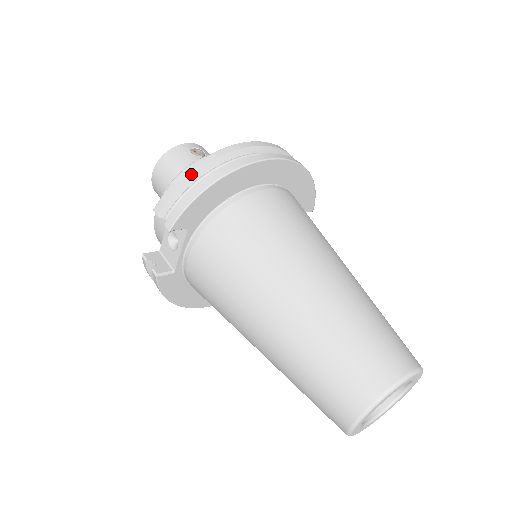
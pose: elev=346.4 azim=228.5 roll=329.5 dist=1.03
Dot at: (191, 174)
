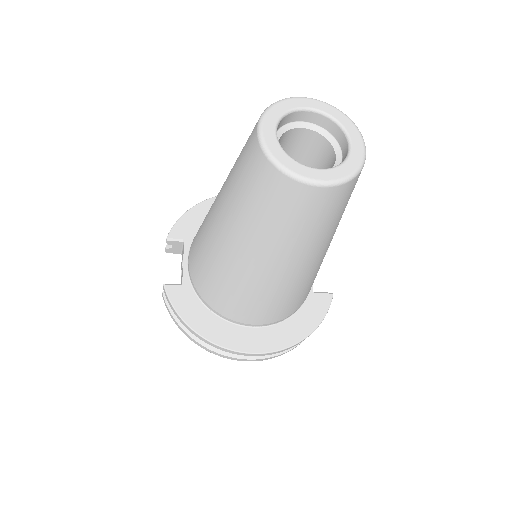
Dot at: occluded
